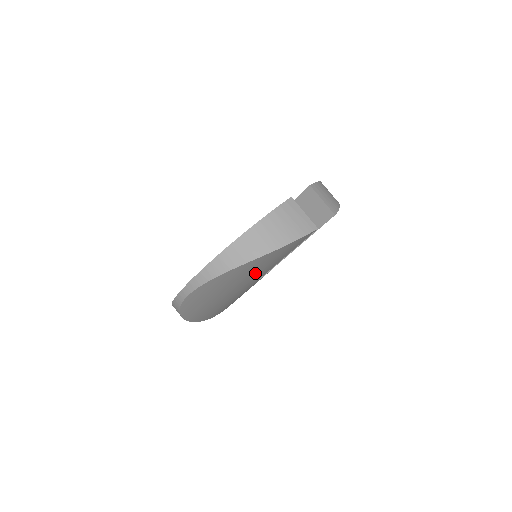
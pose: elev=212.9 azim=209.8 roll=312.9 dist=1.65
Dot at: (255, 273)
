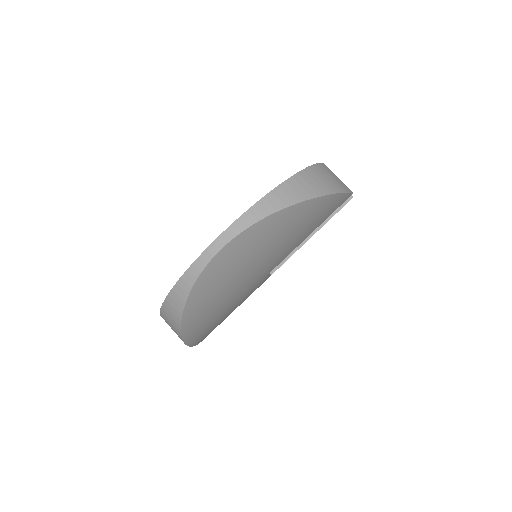
Dot at: (287, 241)
